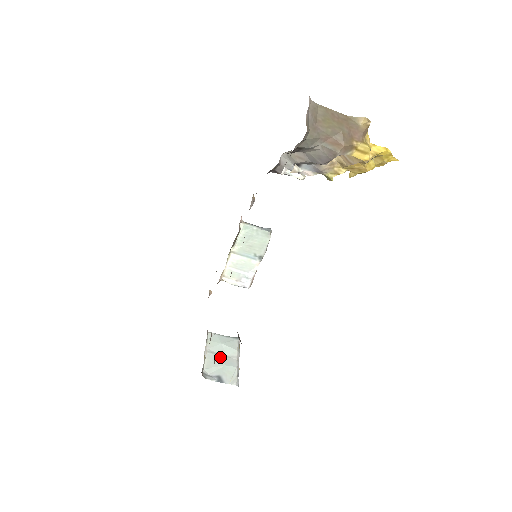
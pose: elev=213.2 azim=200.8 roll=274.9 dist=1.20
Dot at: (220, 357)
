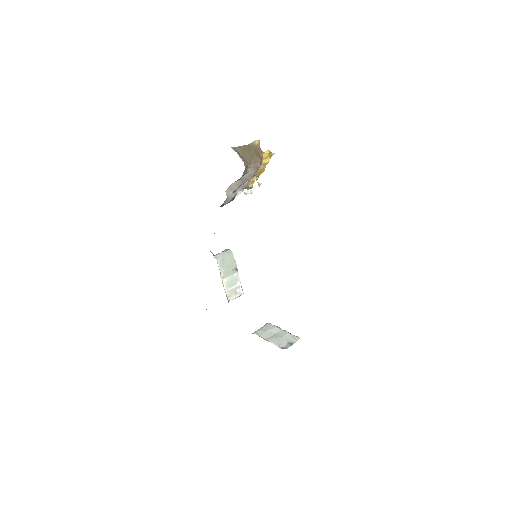
Dot at: (275, 336)
